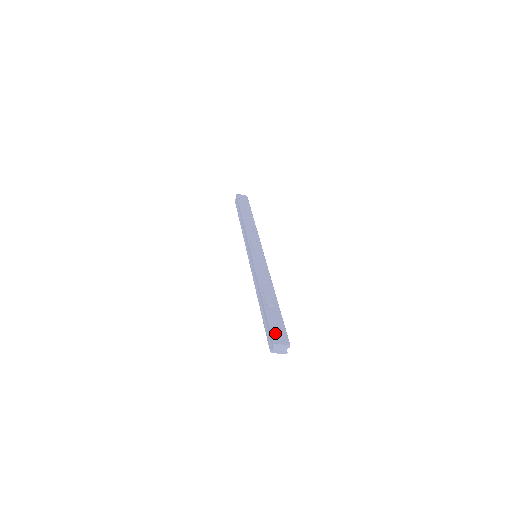
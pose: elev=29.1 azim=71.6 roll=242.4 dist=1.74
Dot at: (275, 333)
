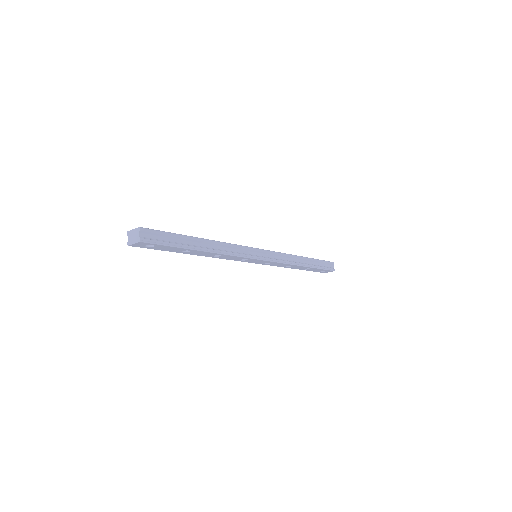
Dot at: occluded
